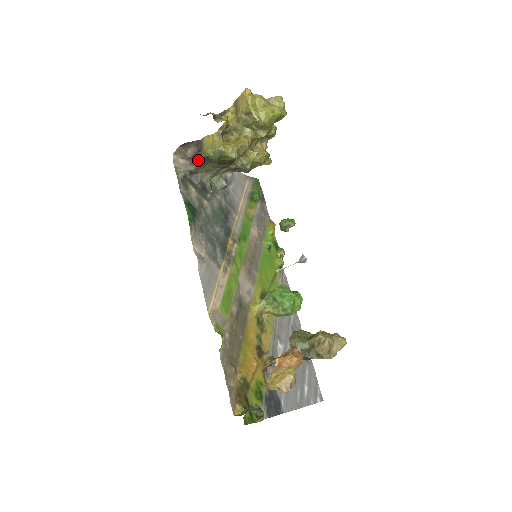
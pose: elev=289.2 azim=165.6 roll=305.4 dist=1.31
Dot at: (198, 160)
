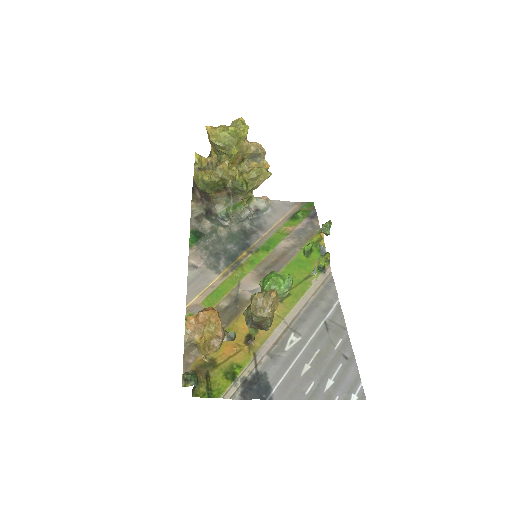
Dot at: (204, 198)
